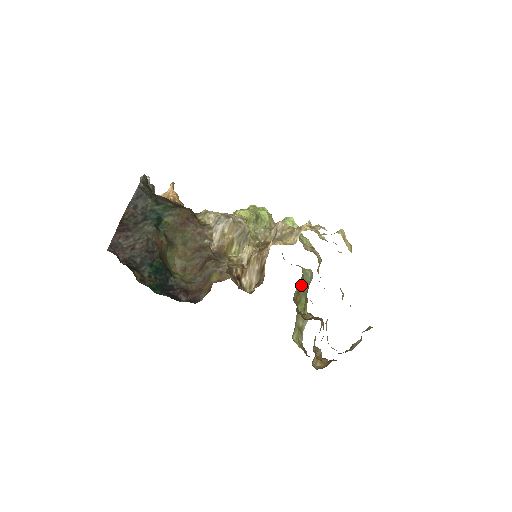
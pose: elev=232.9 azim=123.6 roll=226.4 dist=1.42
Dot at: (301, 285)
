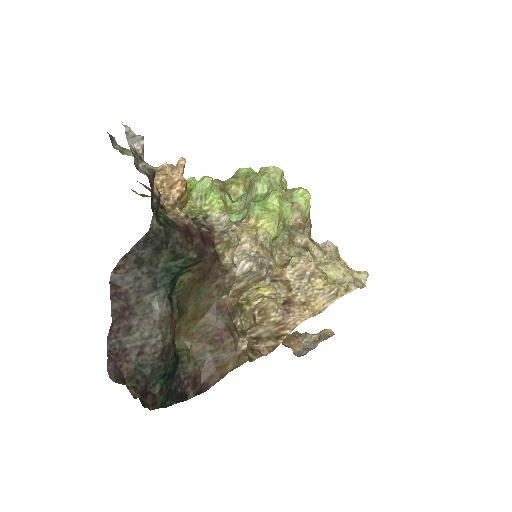
Dot at: occluded
